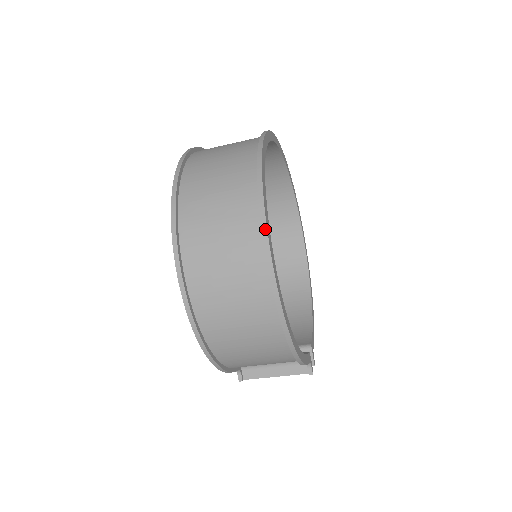
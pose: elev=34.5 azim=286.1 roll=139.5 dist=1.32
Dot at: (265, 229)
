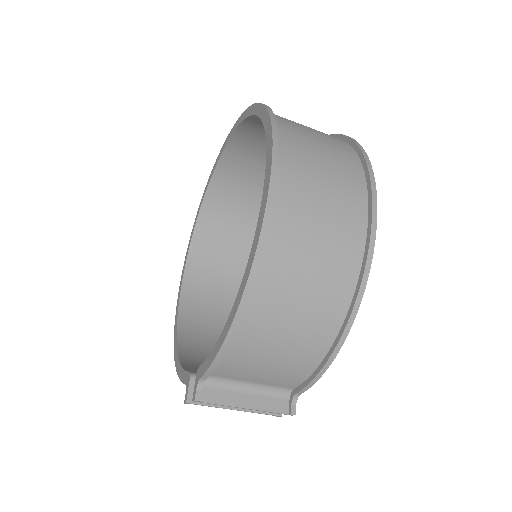
Dot at: (372, 174)
